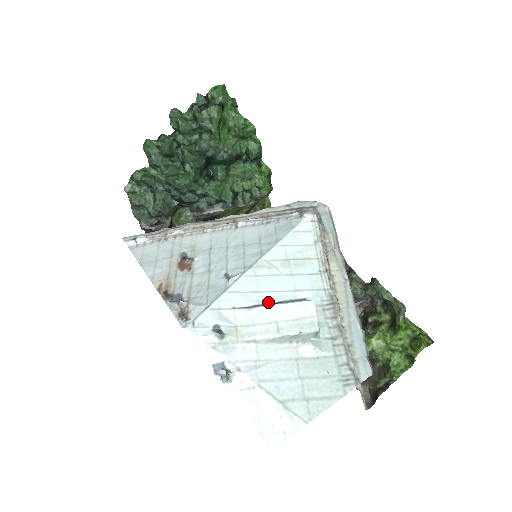
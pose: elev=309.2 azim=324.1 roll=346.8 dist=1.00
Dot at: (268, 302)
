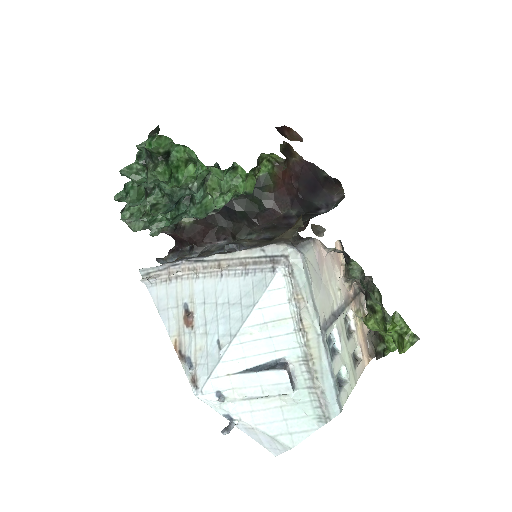
Dot at: (254, 366)
